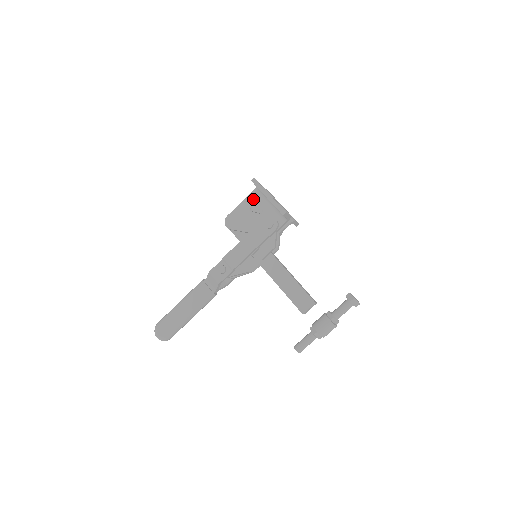
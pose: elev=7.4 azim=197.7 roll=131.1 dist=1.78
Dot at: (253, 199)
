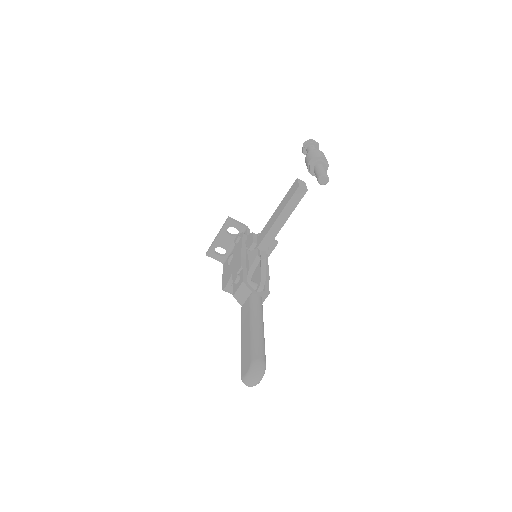
Dot at: (226, 265)
